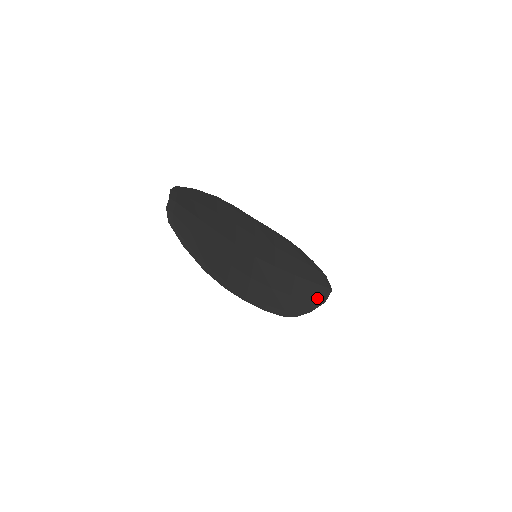
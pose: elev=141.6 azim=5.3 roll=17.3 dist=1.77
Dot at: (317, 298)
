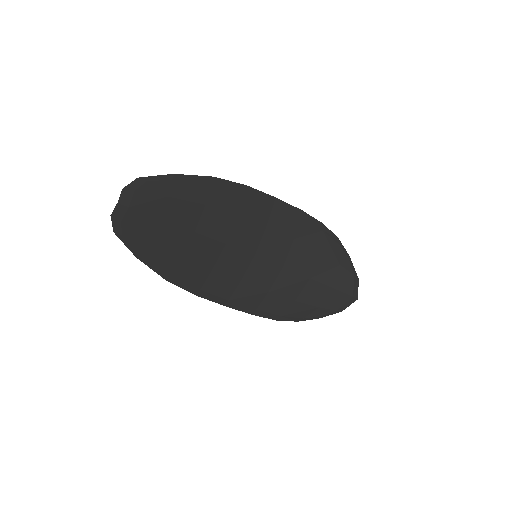
Dot at: (332, 306)
